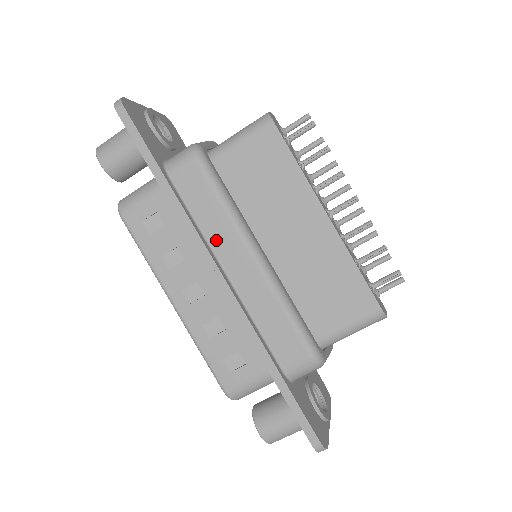
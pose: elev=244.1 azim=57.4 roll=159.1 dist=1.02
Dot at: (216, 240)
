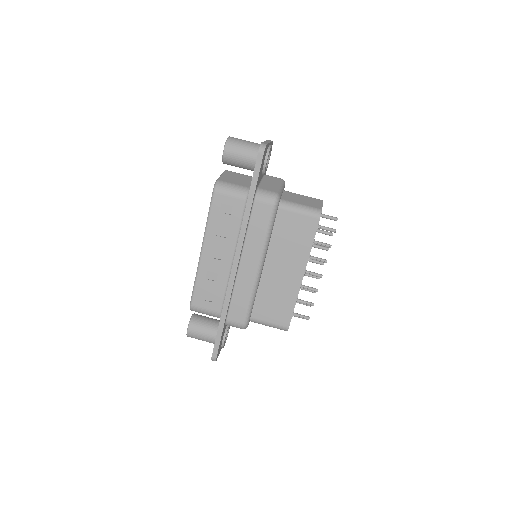
Dot at: (249, 245)
